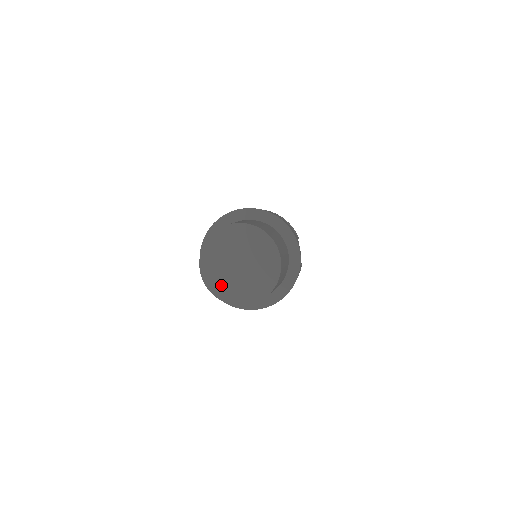
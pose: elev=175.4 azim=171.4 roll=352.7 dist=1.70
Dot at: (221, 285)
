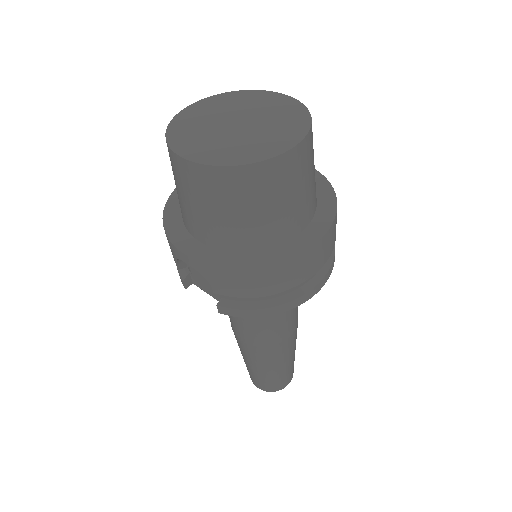
Dot at: (235, 151)
